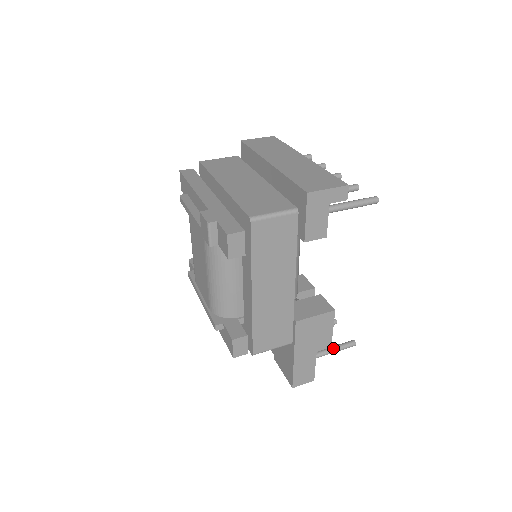
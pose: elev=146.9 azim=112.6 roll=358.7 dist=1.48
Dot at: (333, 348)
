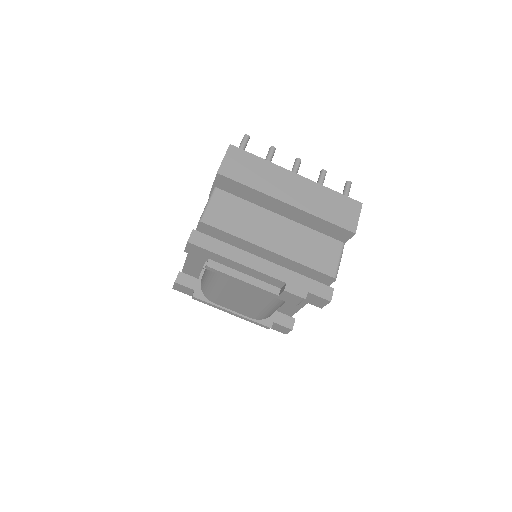
Dot at: occluded
